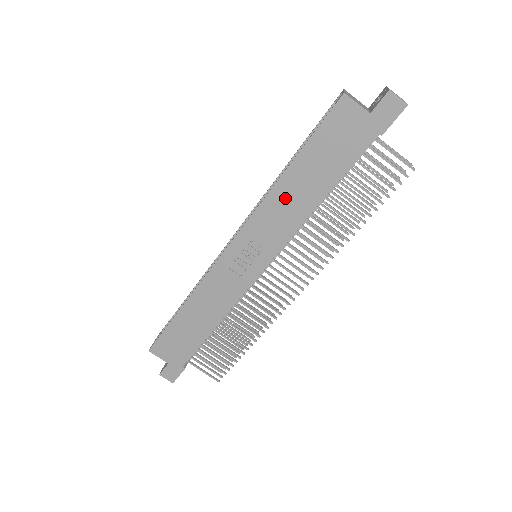
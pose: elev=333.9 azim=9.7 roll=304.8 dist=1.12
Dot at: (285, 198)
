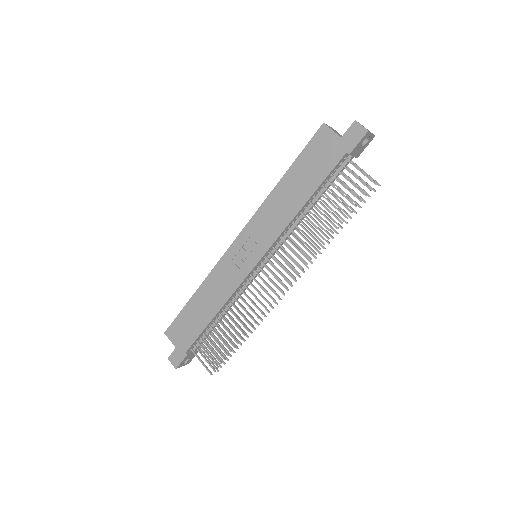
Dot at: (278, 203)
